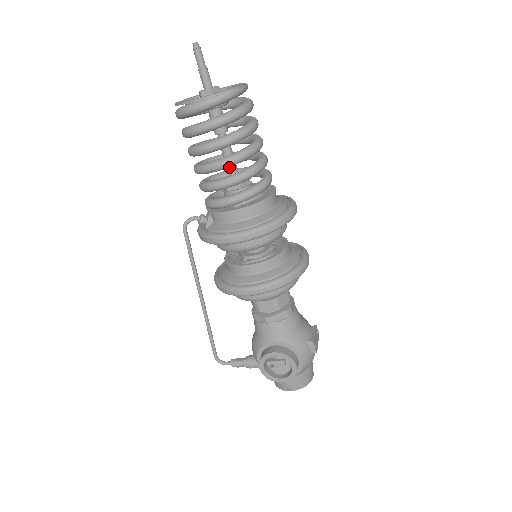
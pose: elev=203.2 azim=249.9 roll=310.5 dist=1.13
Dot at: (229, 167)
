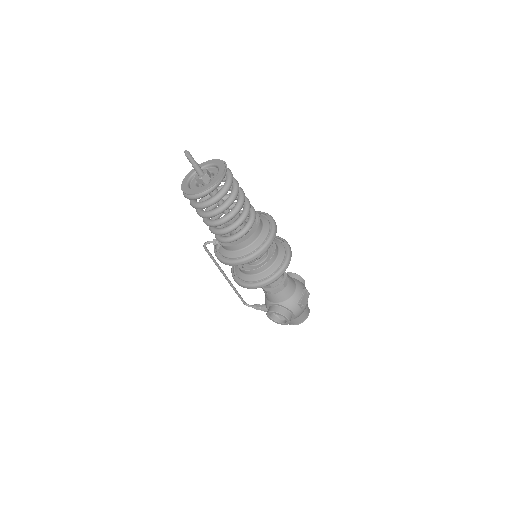
Dot at: (225, 214)
